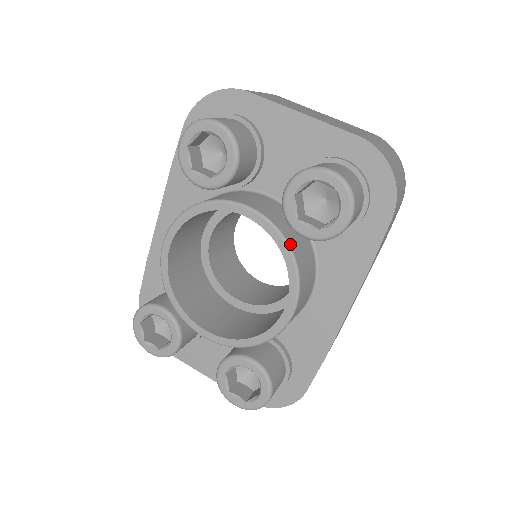
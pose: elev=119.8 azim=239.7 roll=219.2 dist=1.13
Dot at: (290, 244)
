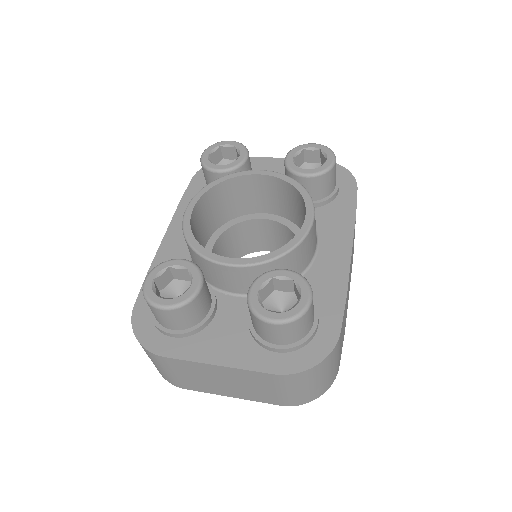
Dot at: (297, 182)
